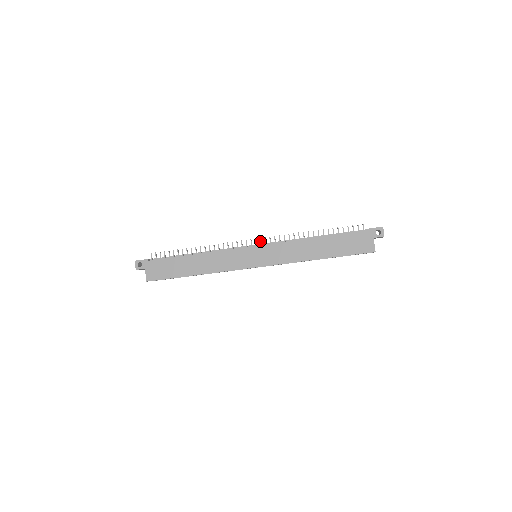
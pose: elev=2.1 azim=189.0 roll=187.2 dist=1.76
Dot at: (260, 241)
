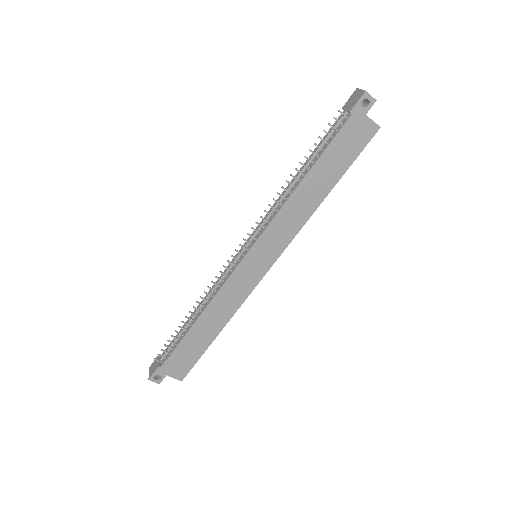
Dot at: occluded
